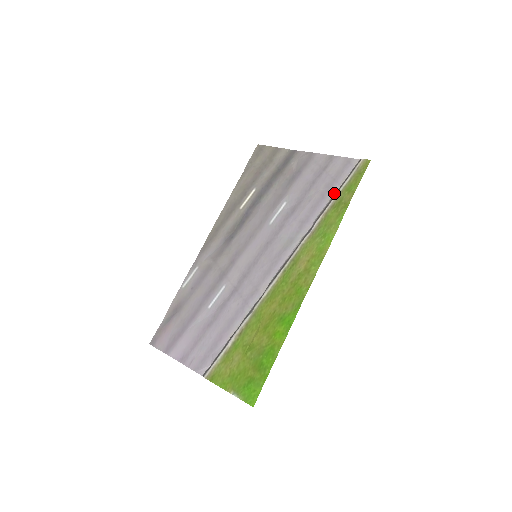
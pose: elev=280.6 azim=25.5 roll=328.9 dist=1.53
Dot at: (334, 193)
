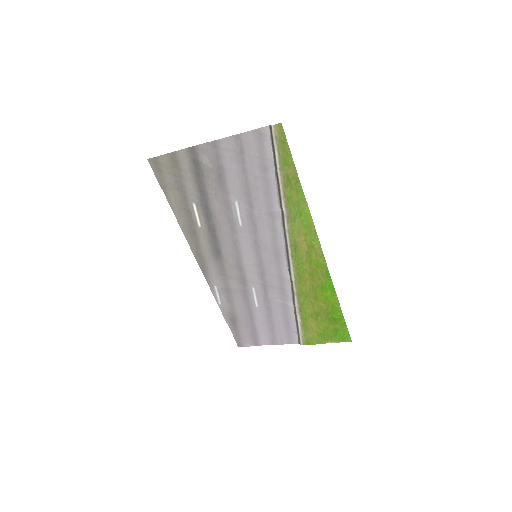
Dot at: (274, 171)
